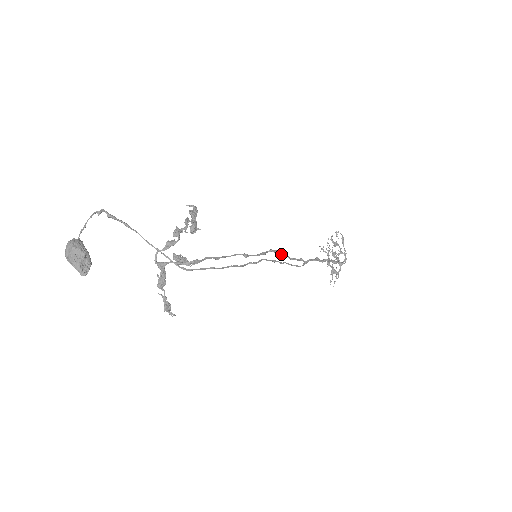
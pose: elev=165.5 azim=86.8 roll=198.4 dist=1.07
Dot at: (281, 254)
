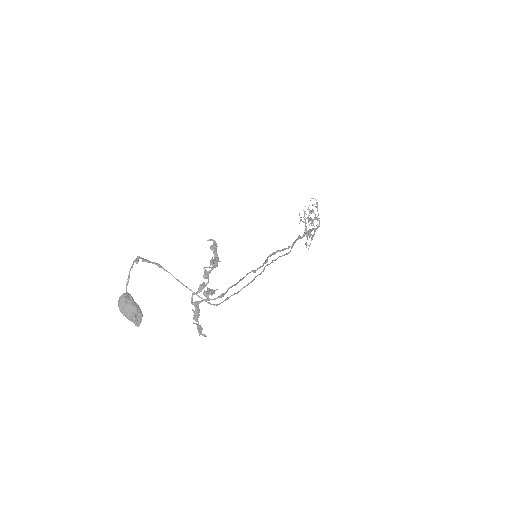
Dot at: occluded
